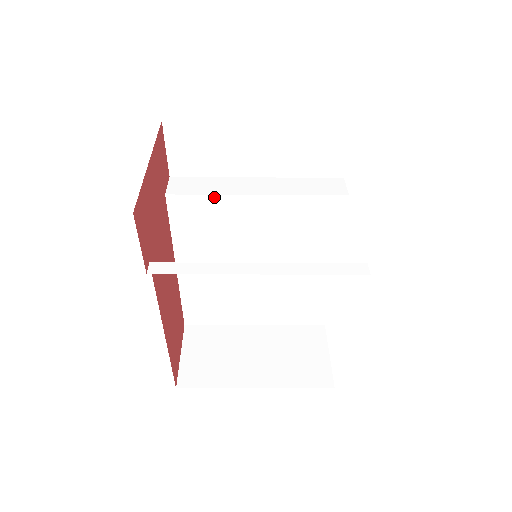
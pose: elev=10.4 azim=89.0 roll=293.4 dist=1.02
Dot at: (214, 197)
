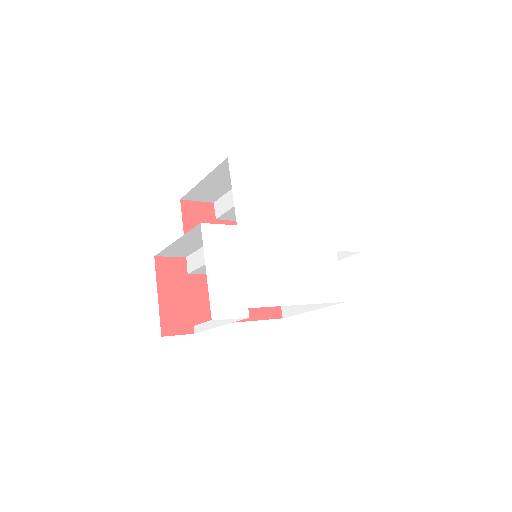
Dot at: (201, 267)
